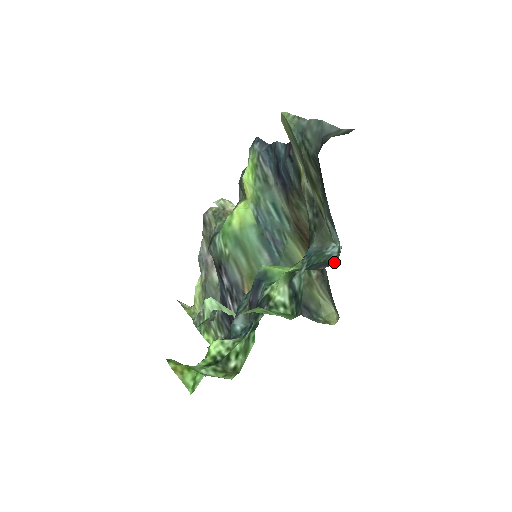
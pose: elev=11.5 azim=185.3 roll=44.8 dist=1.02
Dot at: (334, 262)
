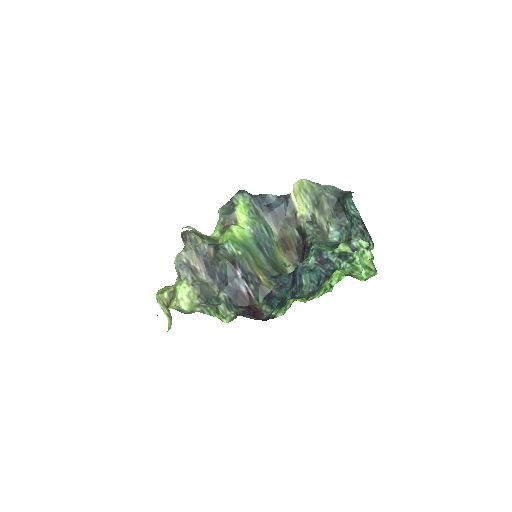
Dot at: occluded
